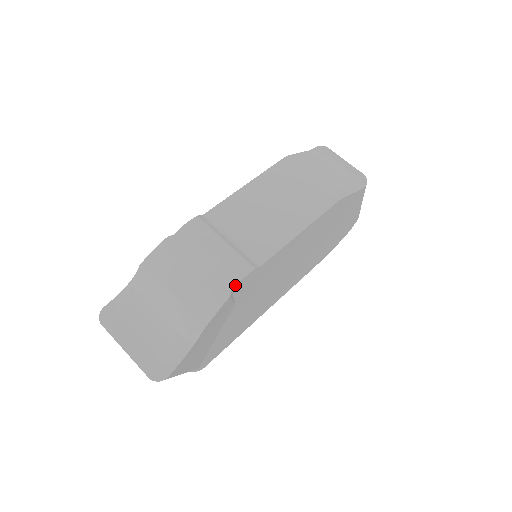
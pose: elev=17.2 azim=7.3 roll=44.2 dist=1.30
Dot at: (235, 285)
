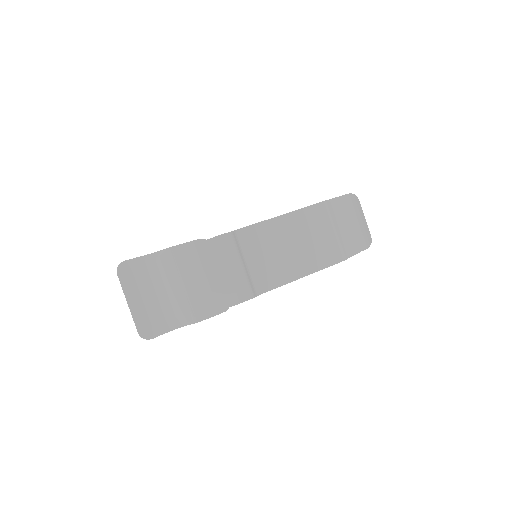
Dot at: (234, 305)
